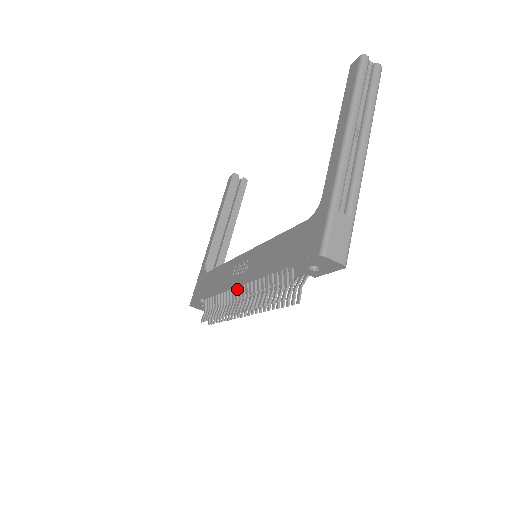
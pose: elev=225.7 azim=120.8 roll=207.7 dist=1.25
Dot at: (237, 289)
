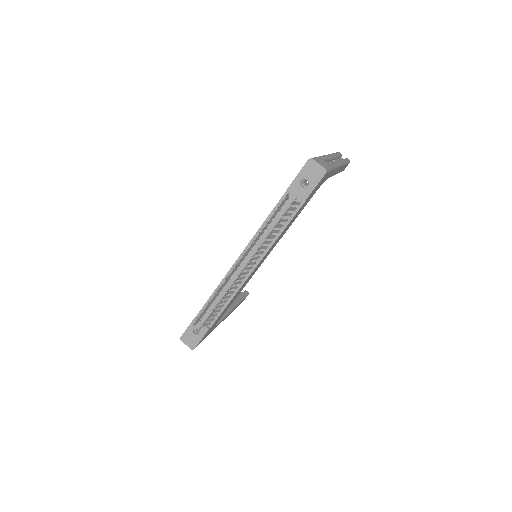
Dot at: occluded
